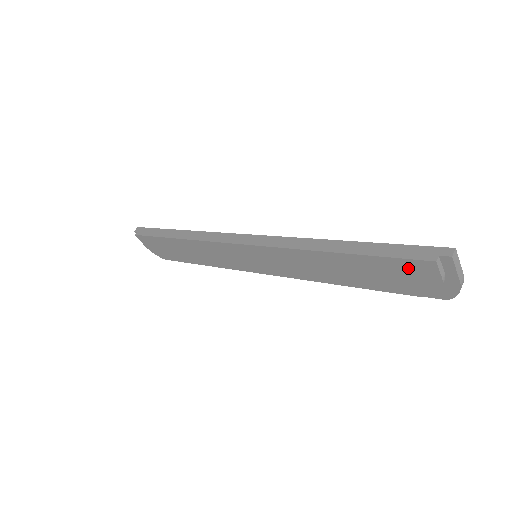
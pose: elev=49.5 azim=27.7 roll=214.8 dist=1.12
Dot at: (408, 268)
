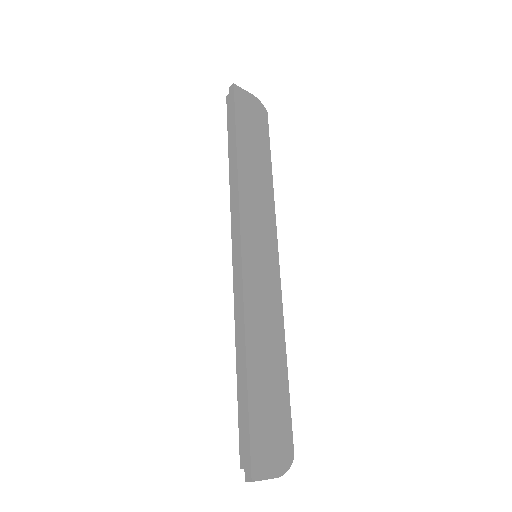
Dot at: occluded
